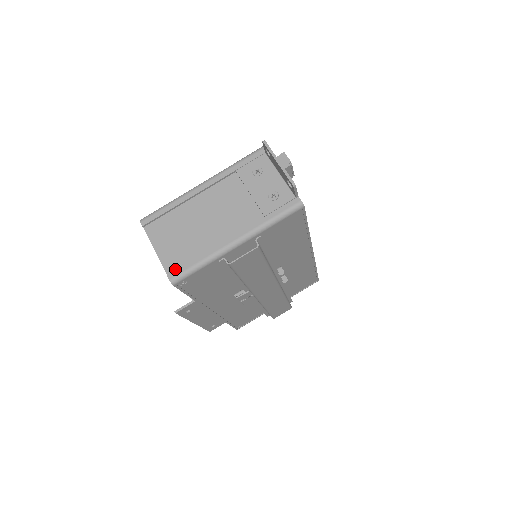
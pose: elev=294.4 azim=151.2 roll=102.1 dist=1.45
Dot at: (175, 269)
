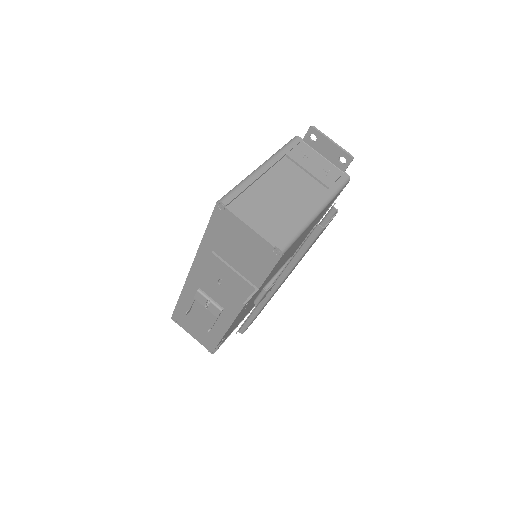
Dot at: (278, 240)
